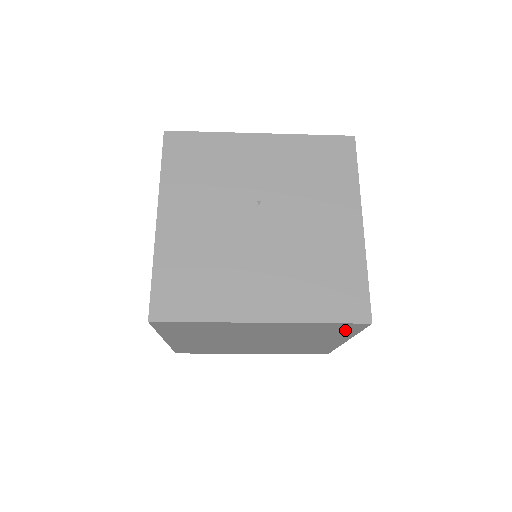
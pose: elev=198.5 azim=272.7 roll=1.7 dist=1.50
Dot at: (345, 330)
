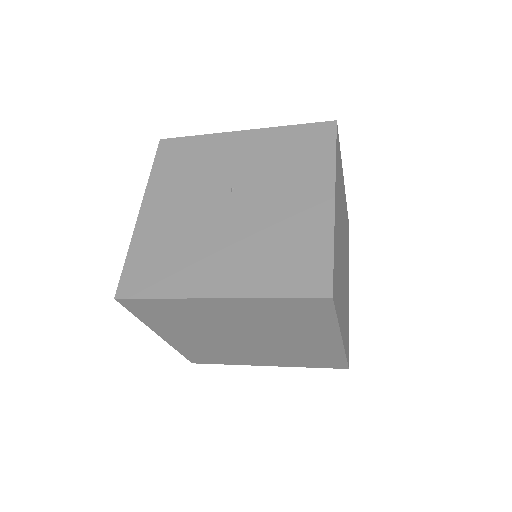
Dot at: (317, 313)
